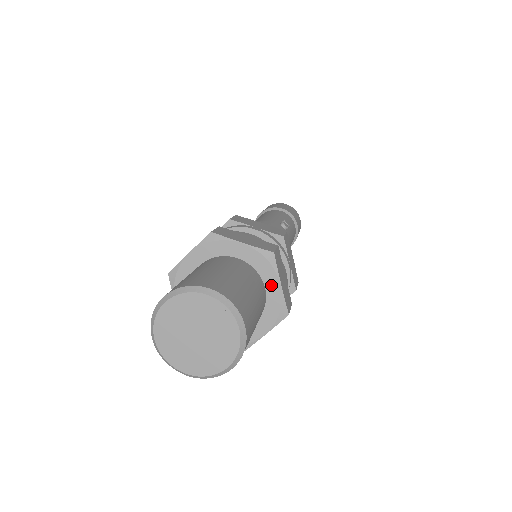
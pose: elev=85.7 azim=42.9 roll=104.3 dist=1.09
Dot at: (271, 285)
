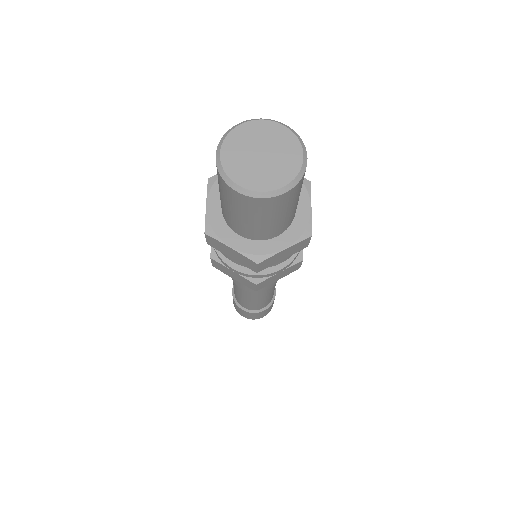
Dot at: occluded
